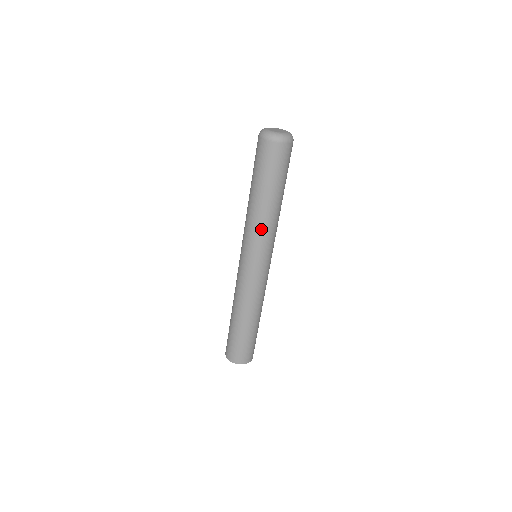
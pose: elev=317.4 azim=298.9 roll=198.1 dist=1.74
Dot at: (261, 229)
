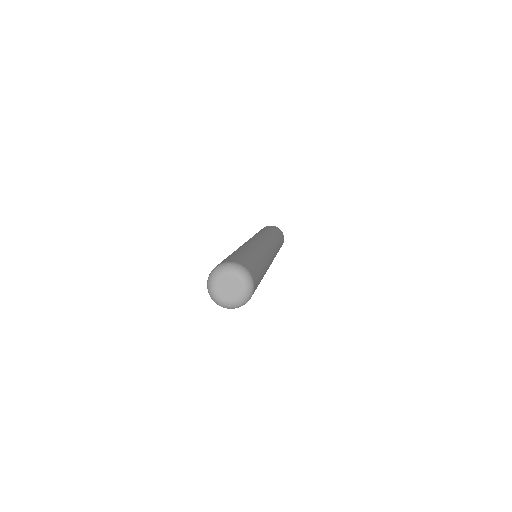
Dot at: occluded
